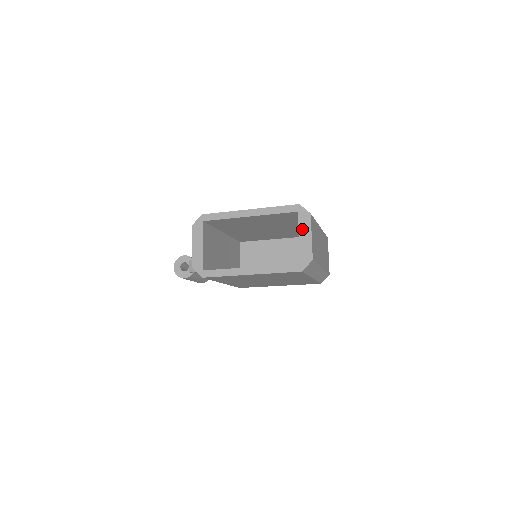
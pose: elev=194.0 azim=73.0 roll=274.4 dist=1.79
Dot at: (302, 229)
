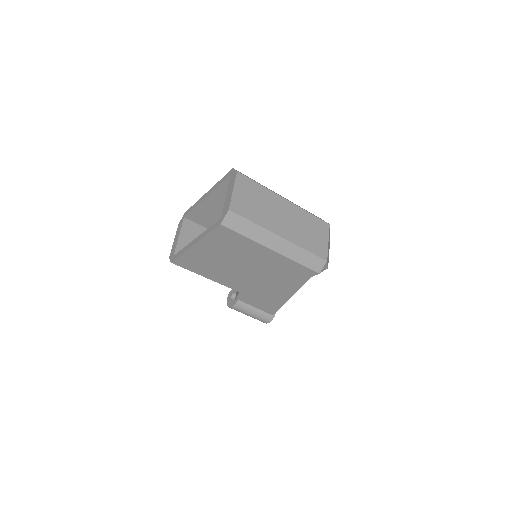
Dot at: (229, 187)
